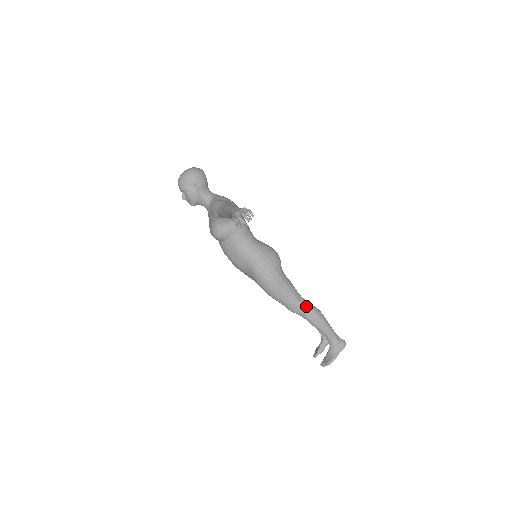
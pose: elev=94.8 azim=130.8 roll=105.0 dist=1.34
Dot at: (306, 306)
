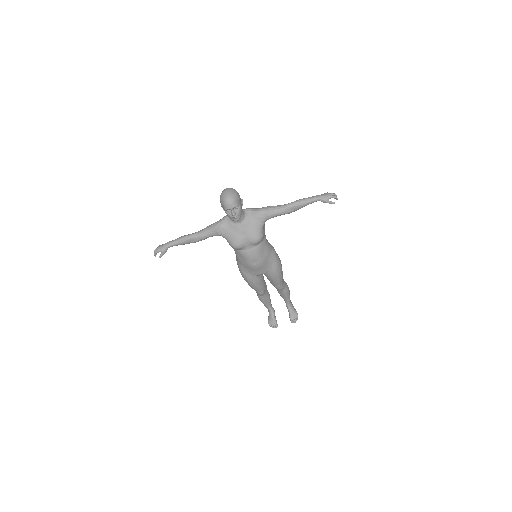
Dot at: (284, 281)
